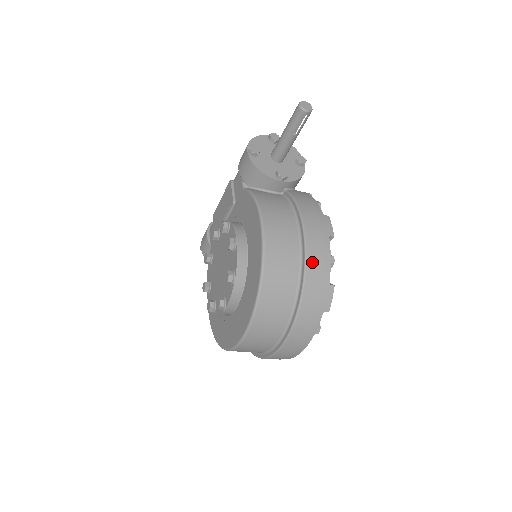
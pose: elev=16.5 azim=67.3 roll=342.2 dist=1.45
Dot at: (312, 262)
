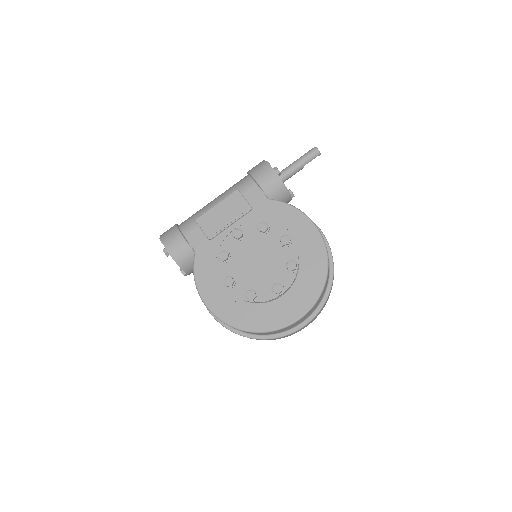
Dot at: (332, 256)
